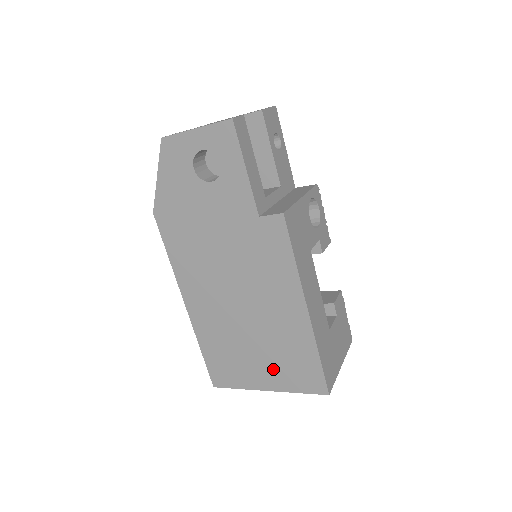
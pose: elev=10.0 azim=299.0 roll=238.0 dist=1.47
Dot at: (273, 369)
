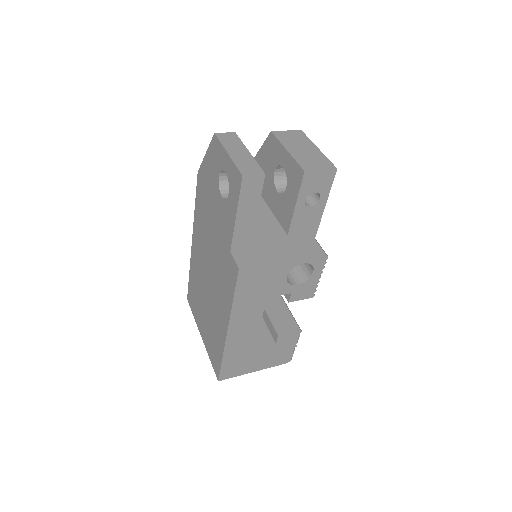
Dot at: (207, 332)
